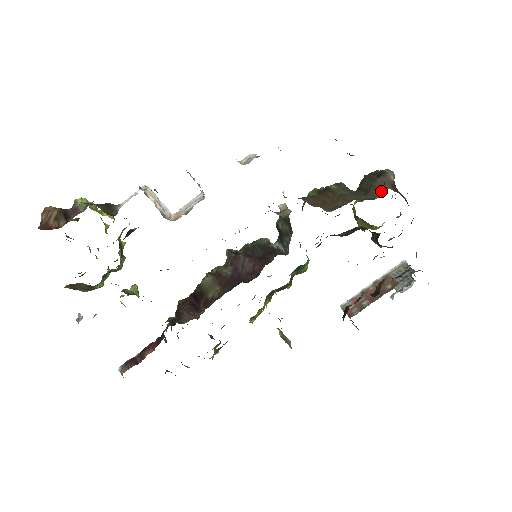
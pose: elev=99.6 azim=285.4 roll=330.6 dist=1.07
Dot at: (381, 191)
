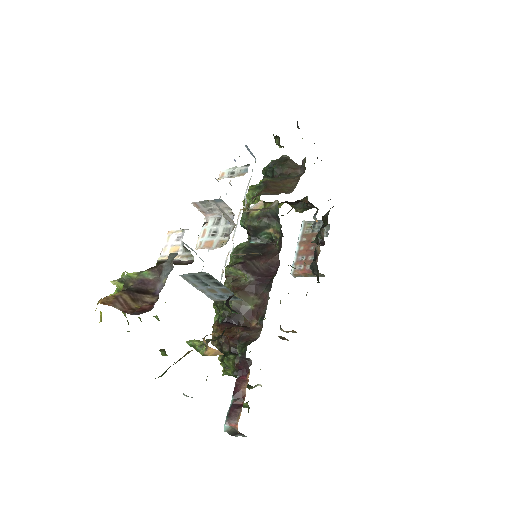
Dot at: (299, 168)
